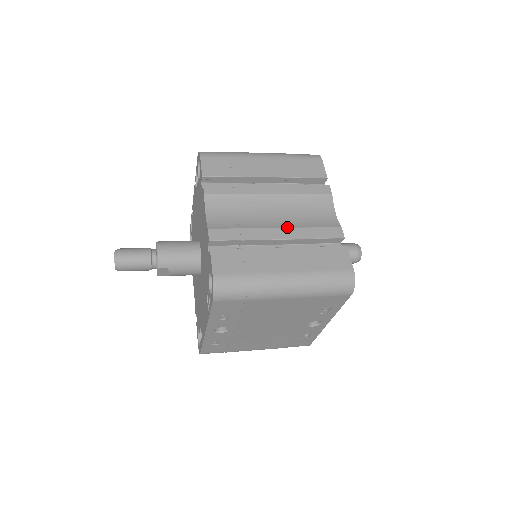
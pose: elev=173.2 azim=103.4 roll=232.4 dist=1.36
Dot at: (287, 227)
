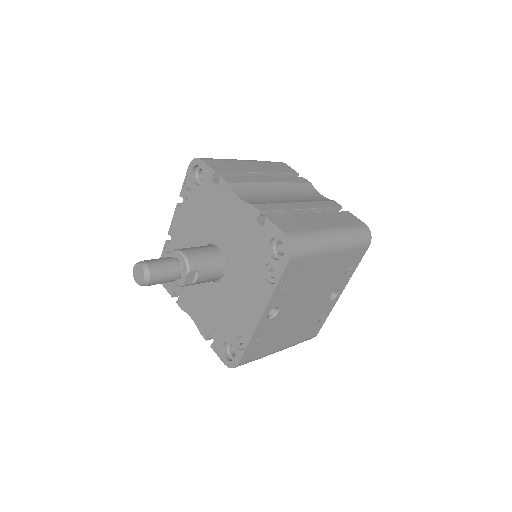
Dot at: (303, 201)
